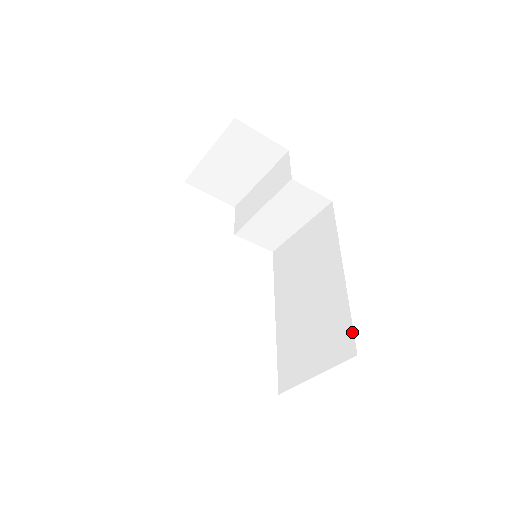
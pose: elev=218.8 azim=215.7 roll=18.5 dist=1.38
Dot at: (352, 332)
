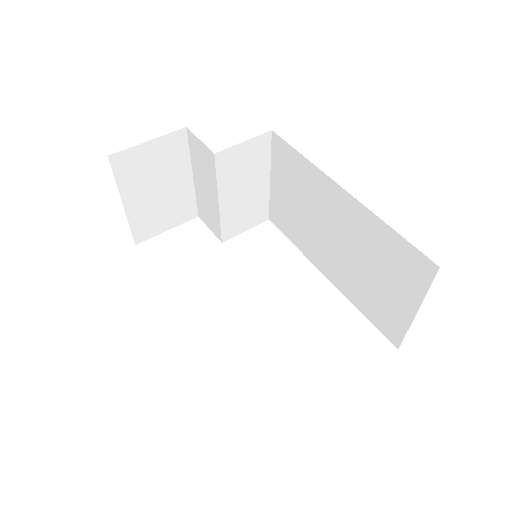
Dot at: (412, 247)
